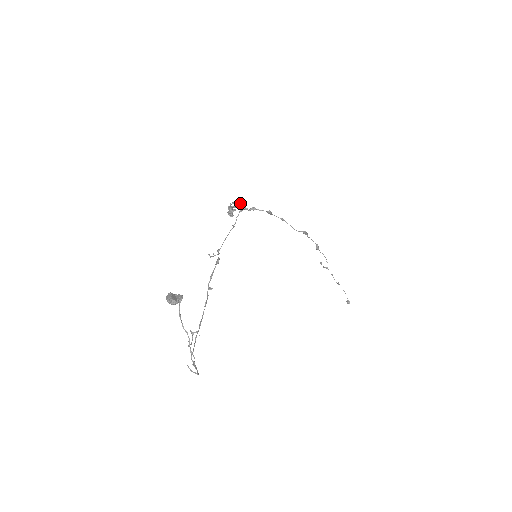
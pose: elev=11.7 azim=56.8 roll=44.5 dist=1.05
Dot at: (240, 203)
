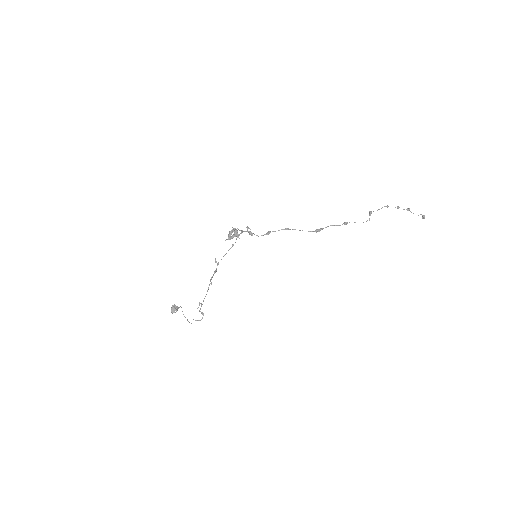
Dot at: (236, 235)
